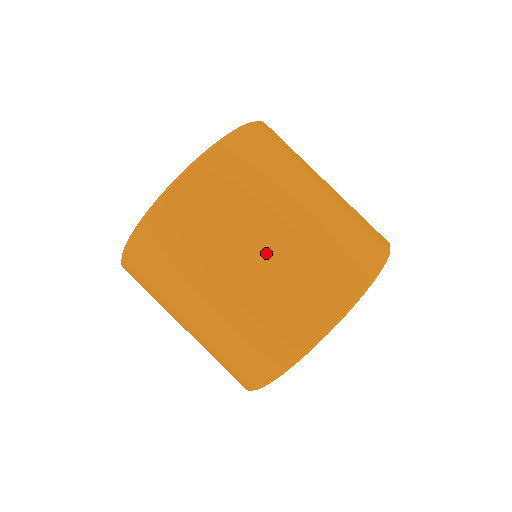
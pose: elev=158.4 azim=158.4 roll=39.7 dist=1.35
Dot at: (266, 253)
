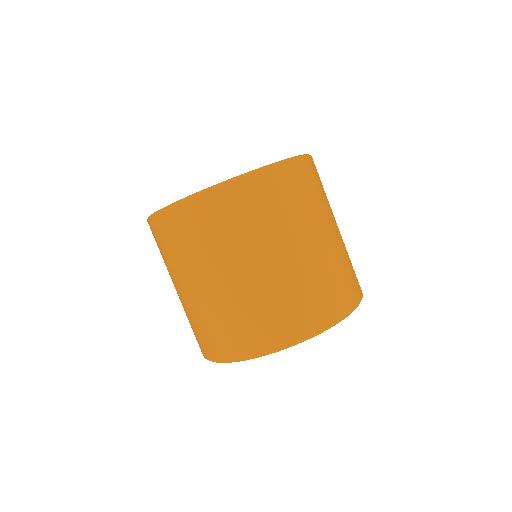
Dot at: (338, 234)
